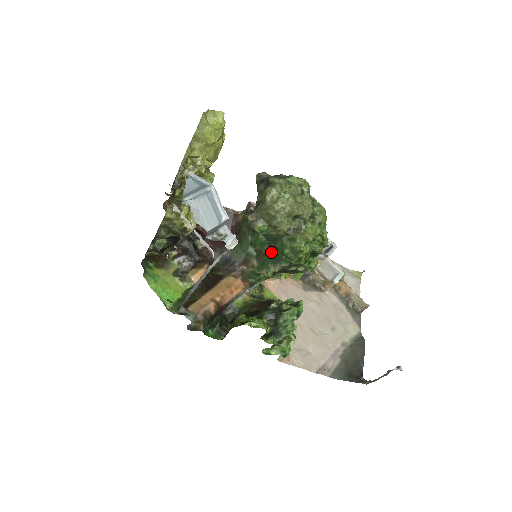
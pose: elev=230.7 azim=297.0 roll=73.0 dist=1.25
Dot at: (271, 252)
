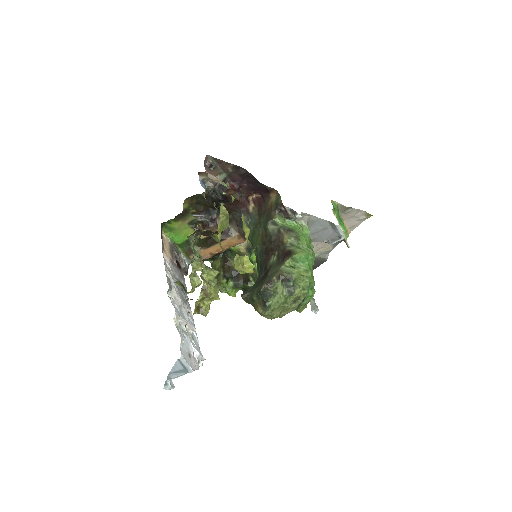
Dot at: occluded
